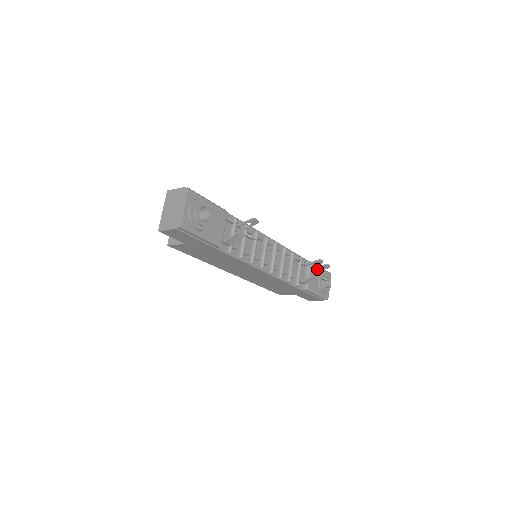
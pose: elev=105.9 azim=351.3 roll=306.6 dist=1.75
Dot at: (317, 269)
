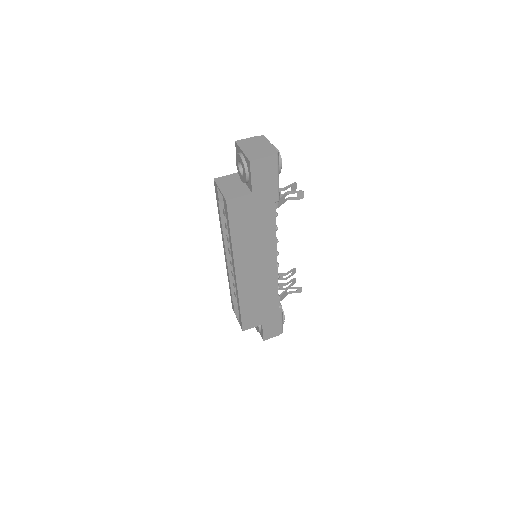
Dot at: occluded
